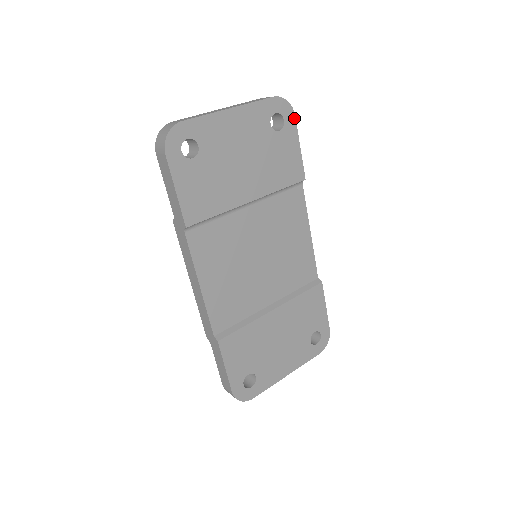
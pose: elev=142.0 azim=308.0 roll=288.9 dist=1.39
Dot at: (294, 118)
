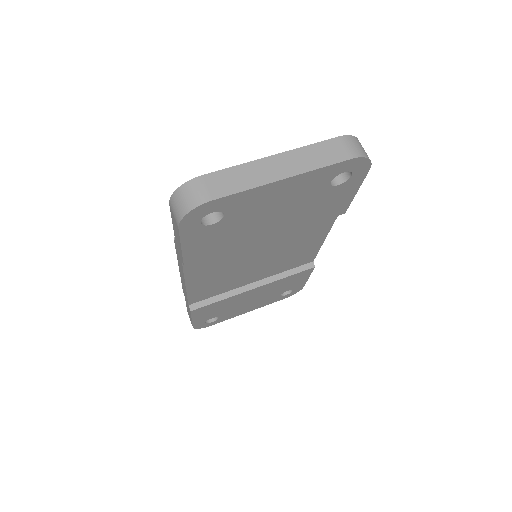
Dot at: (367, 171)
